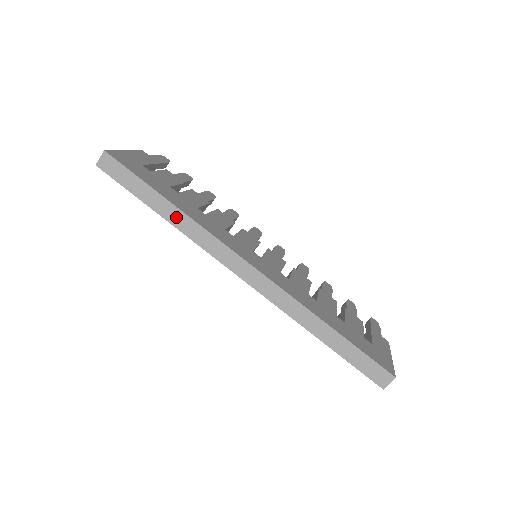
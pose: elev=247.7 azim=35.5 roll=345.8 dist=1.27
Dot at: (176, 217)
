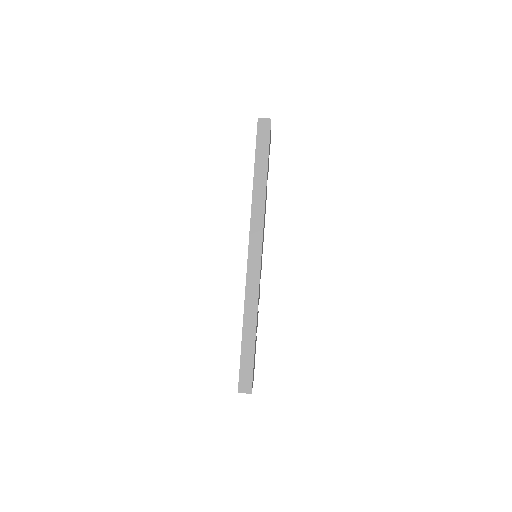
Dot at: (260, 189)
